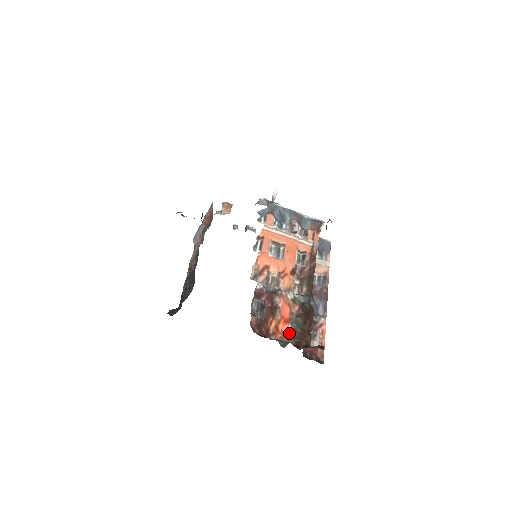
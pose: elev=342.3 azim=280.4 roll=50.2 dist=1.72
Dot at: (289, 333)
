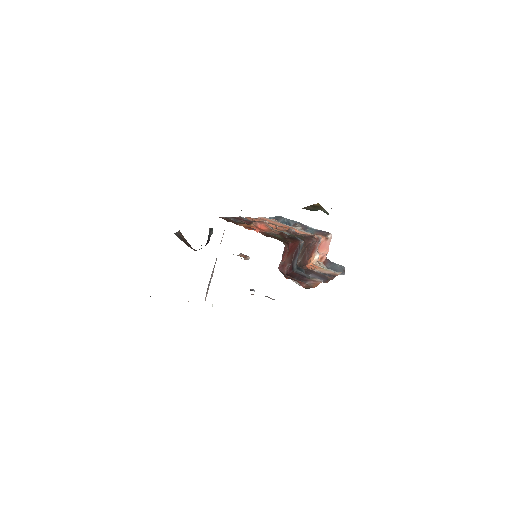
Dot at: (261, 232)
